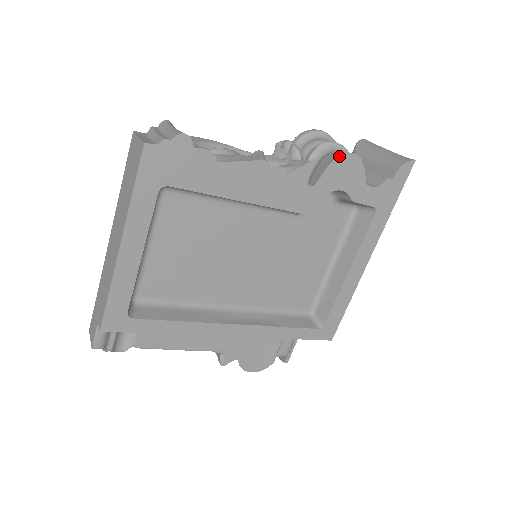
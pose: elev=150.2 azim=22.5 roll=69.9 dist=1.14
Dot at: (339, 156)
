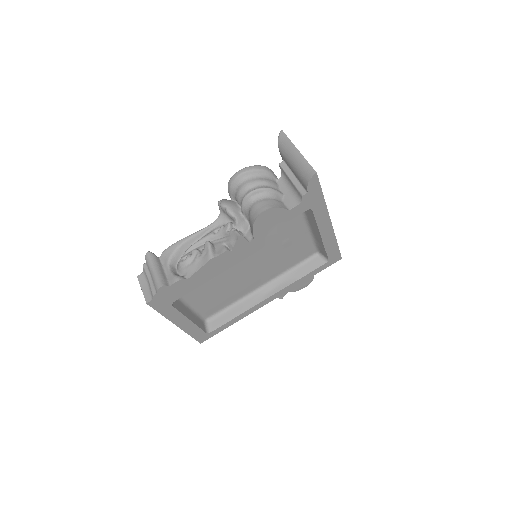
Dot at: (255, 220)
